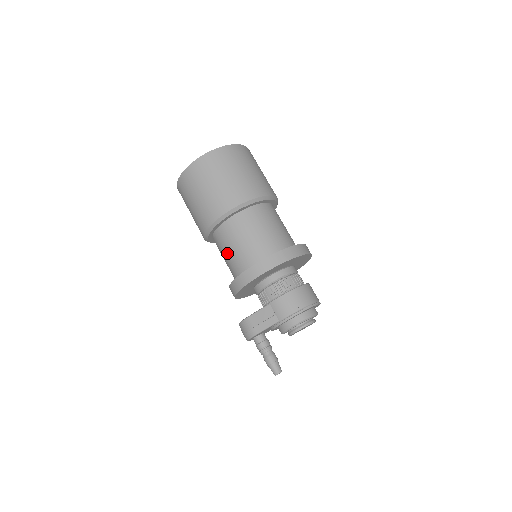
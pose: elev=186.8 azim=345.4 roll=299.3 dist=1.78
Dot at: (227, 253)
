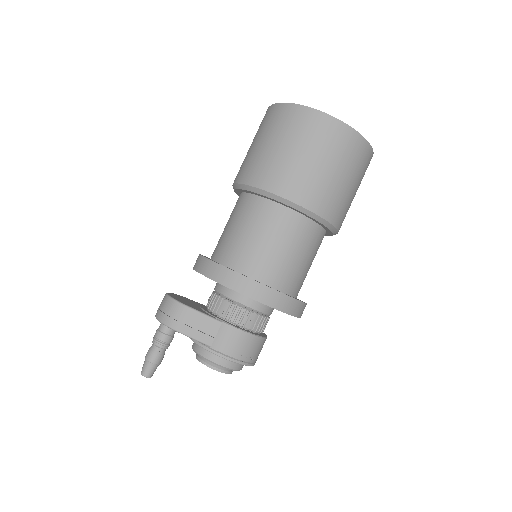
Dot at: (244, 230)
